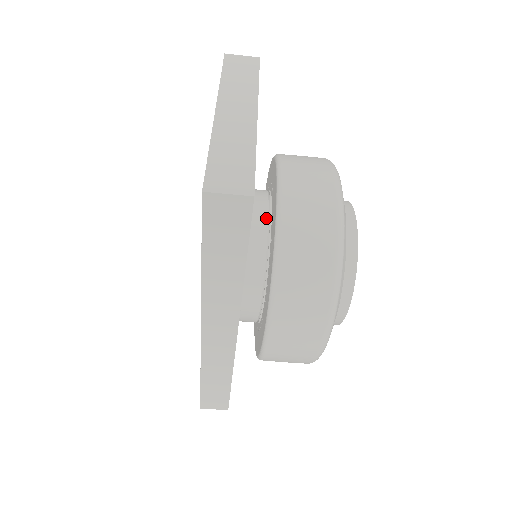
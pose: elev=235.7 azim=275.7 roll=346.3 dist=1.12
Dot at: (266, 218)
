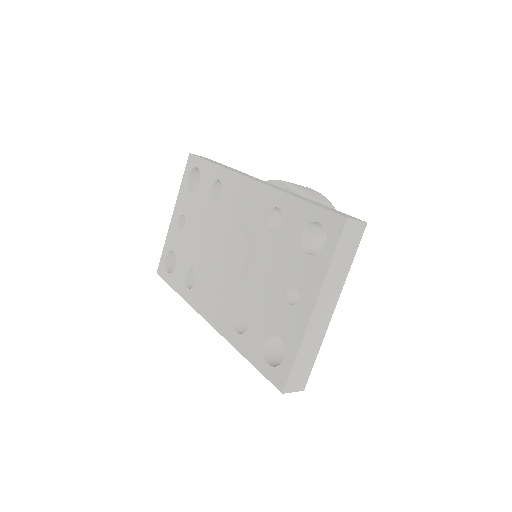
Dot at: occluded
